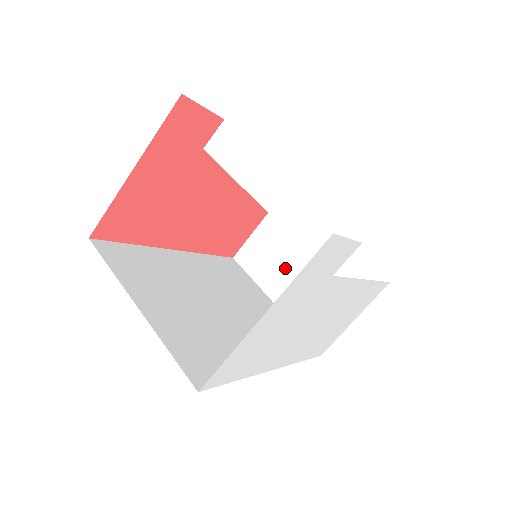
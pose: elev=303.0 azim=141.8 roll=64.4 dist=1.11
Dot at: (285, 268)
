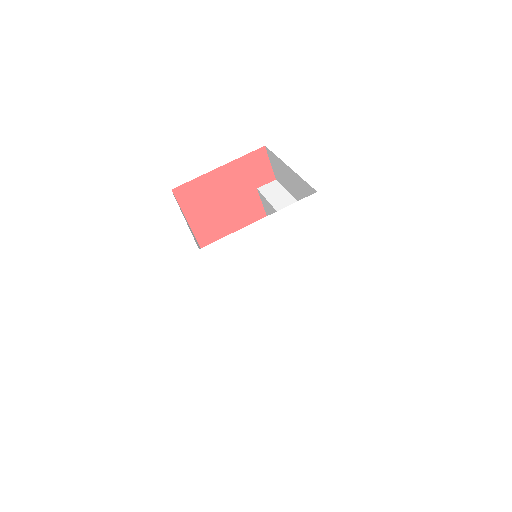
Dot at: occluded
